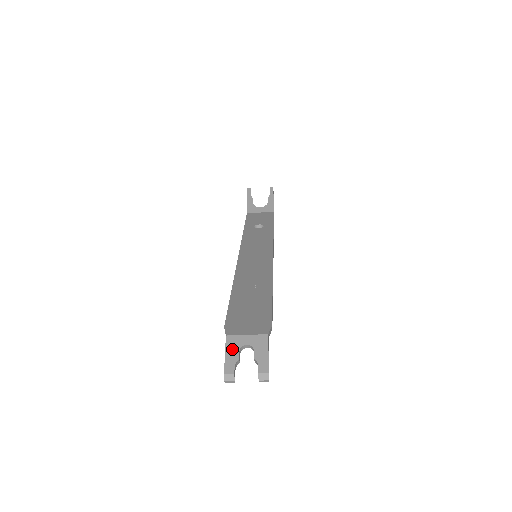
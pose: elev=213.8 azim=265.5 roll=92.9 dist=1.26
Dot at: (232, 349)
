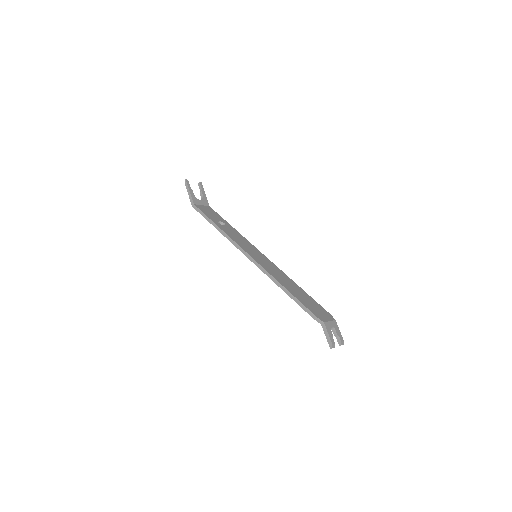
Dot at: (329, 330)
